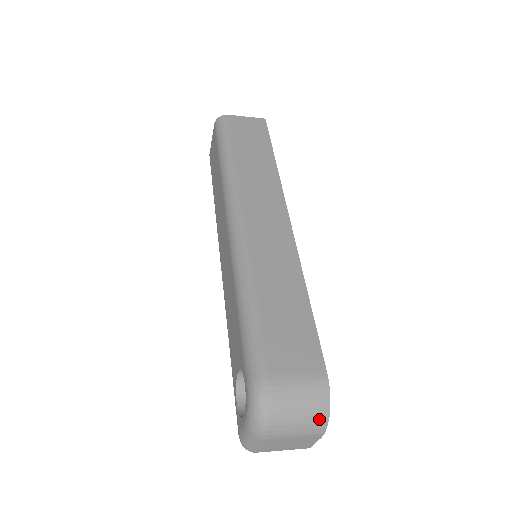
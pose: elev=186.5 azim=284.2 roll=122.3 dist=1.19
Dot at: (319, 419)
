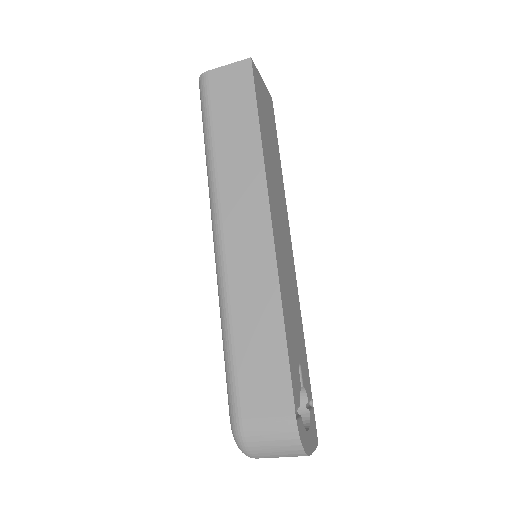
Dot at: (295, 452)
